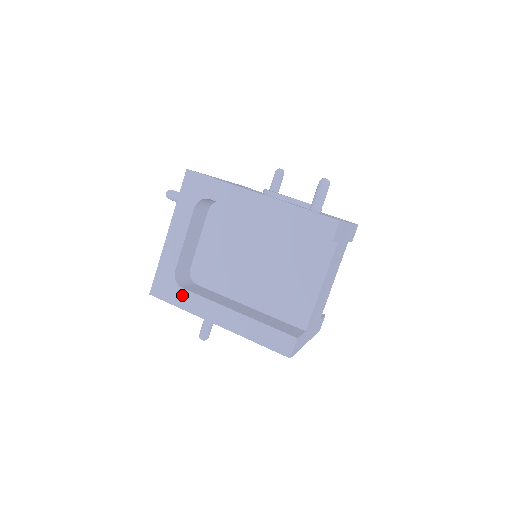
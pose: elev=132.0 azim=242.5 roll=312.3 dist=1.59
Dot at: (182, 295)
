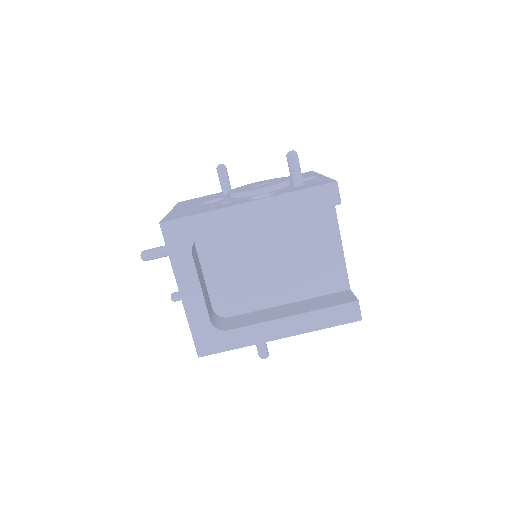
Dot at: (231, 337)
